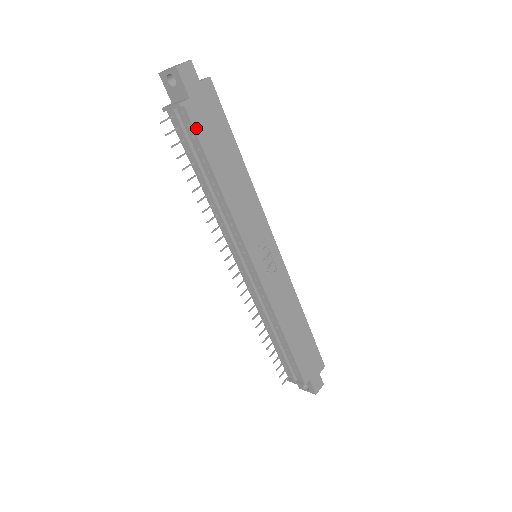
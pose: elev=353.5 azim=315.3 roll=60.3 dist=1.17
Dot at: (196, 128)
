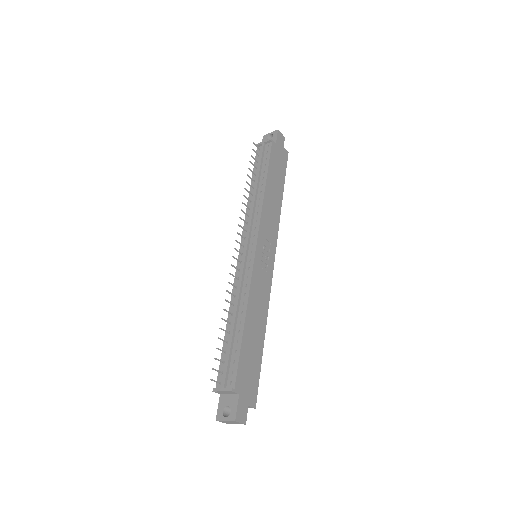
Dot at: (271, 154)
